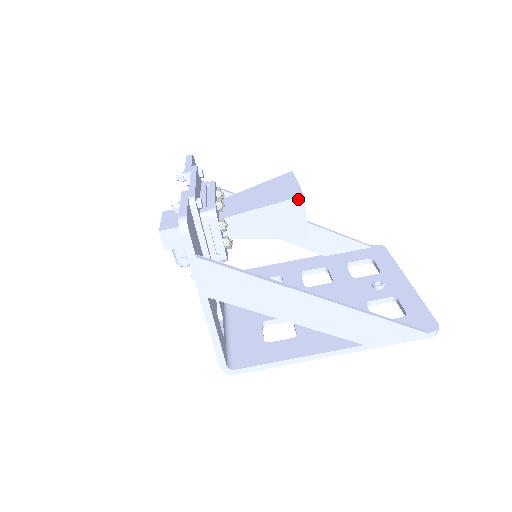
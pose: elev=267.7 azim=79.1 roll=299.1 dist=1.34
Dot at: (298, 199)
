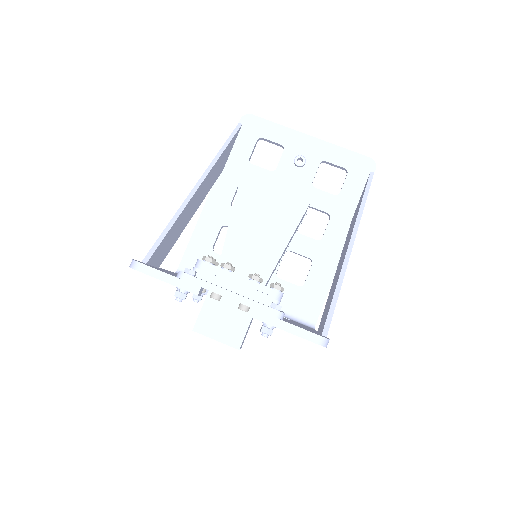
Dot at: (306, 208)
